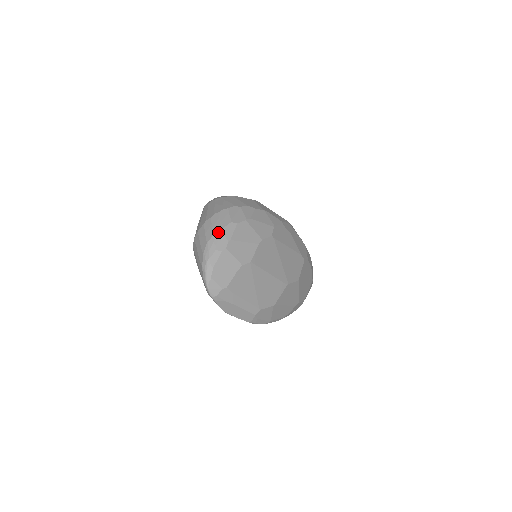
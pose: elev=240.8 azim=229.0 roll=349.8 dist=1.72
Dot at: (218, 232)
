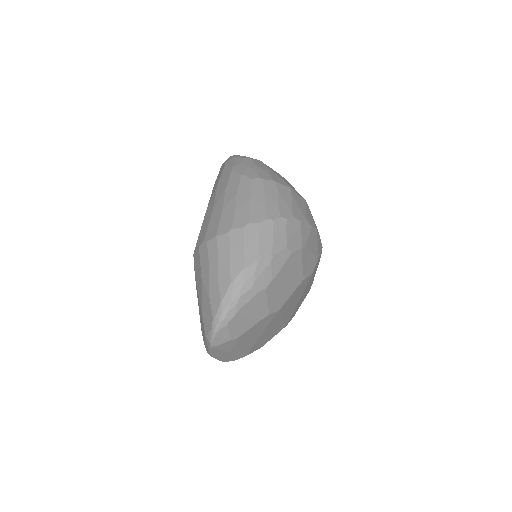
Dot at: (266, 259)
